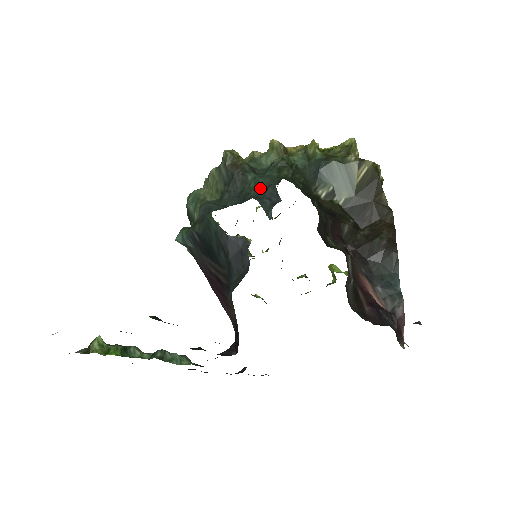
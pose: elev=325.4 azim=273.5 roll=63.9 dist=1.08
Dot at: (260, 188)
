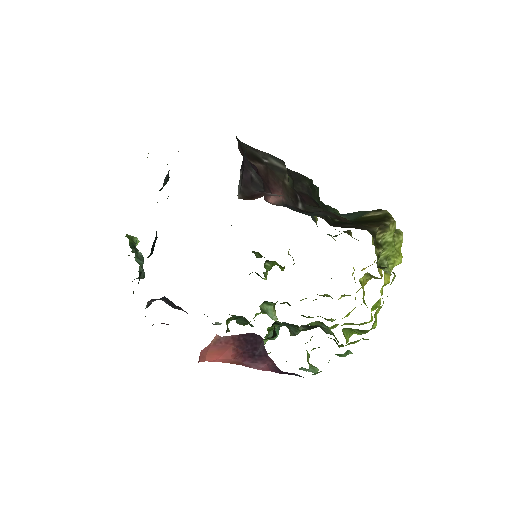
Dot at: occluded
